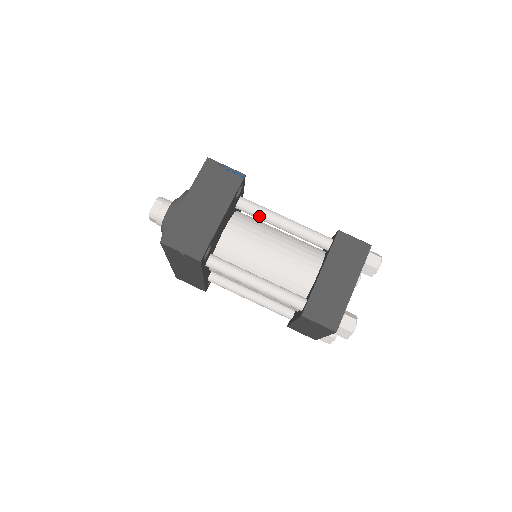
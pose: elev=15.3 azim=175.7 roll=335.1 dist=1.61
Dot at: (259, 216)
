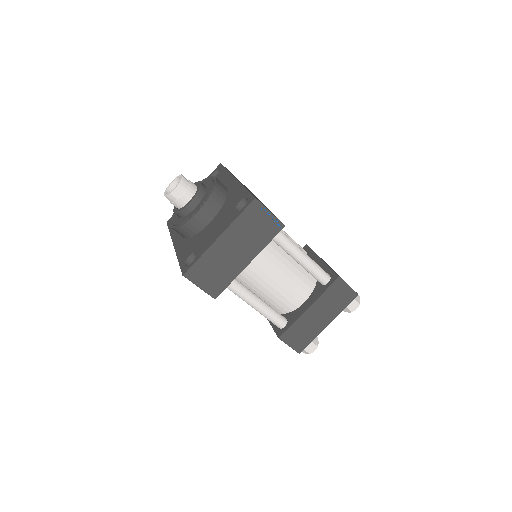
Dot at: (277, 243)
